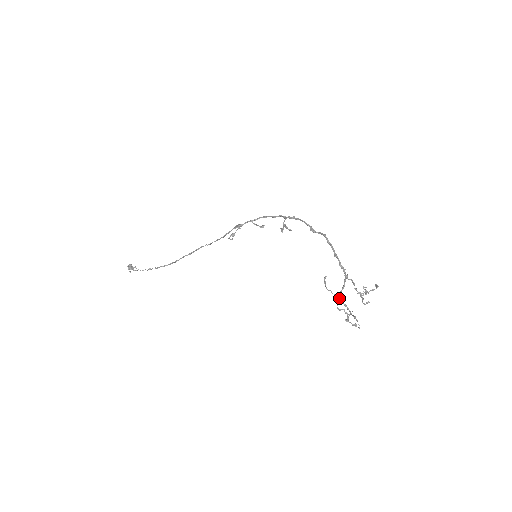
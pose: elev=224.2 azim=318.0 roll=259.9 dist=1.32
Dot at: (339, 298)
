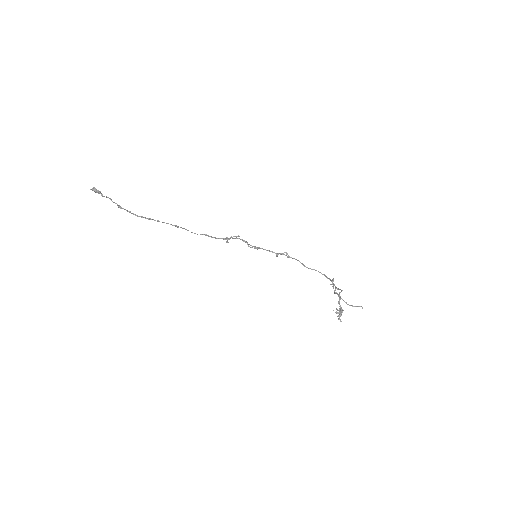
Dot at: occluded
